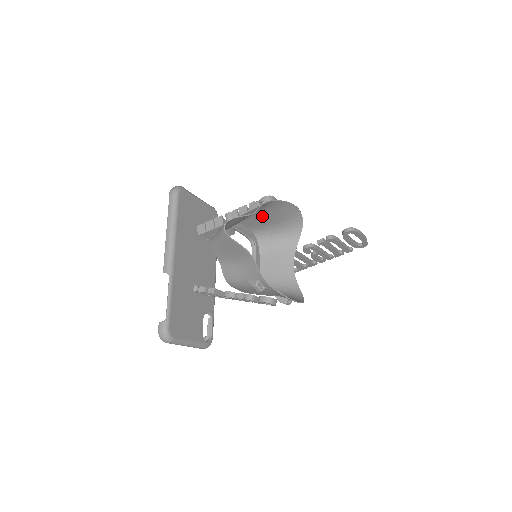
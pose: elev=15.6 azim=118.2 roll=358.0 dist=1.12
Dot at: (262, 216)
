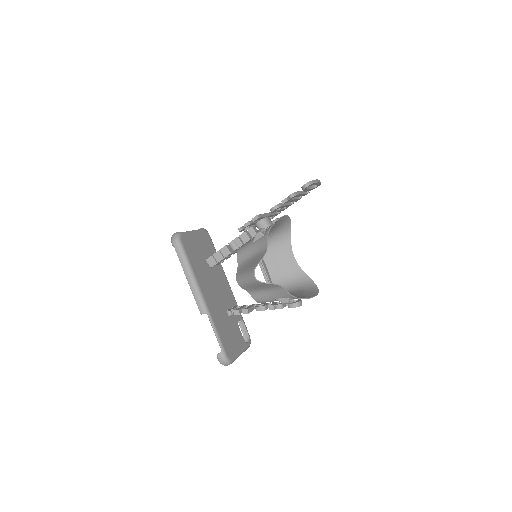
Dot at: occluded
